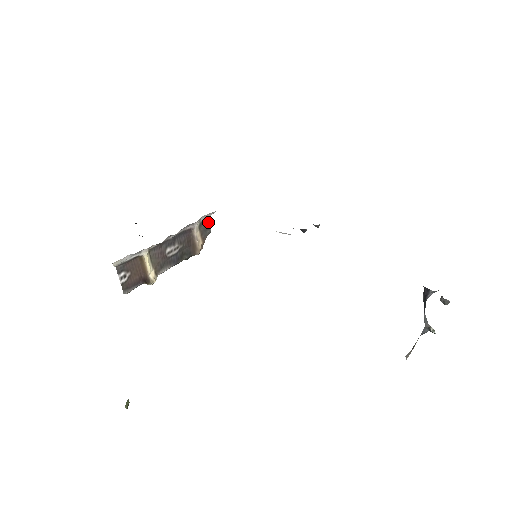
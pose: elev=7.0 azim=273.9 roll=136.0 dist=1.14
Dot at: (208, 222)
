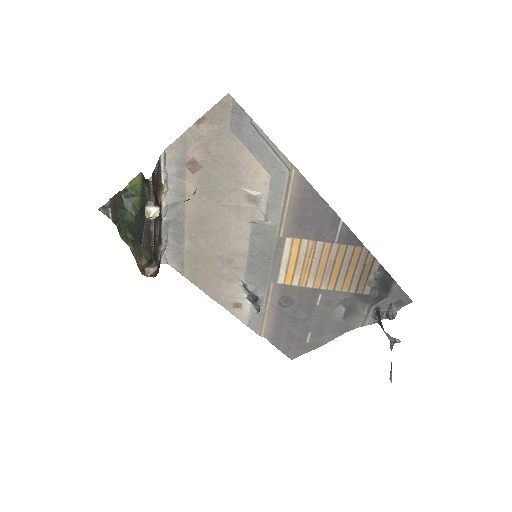
Dot at: (159, 265)
